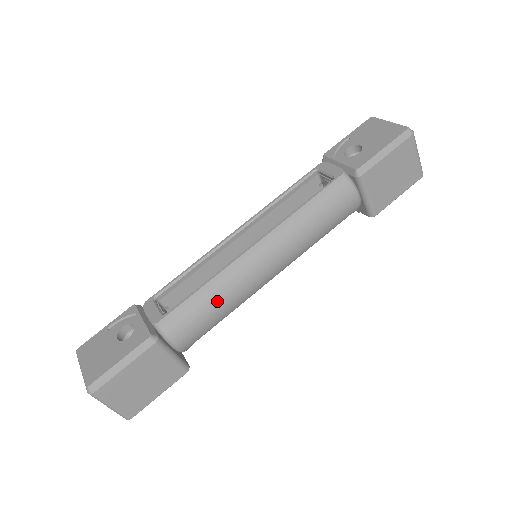
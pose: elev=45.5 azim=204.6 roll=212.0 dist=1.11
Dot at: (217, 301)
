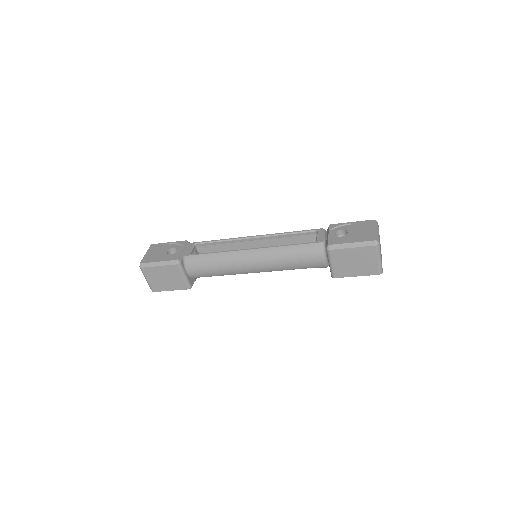
Dot at: (216, 265)
